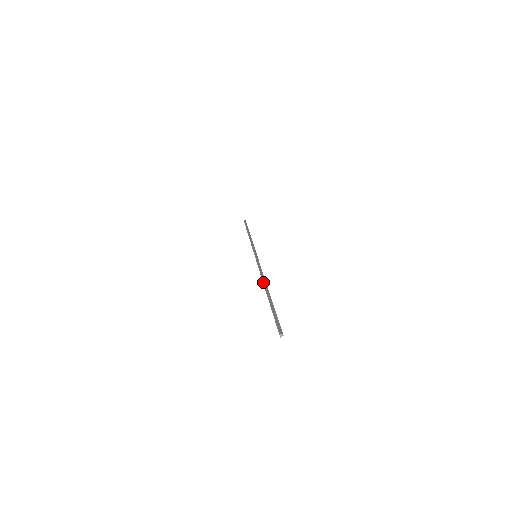
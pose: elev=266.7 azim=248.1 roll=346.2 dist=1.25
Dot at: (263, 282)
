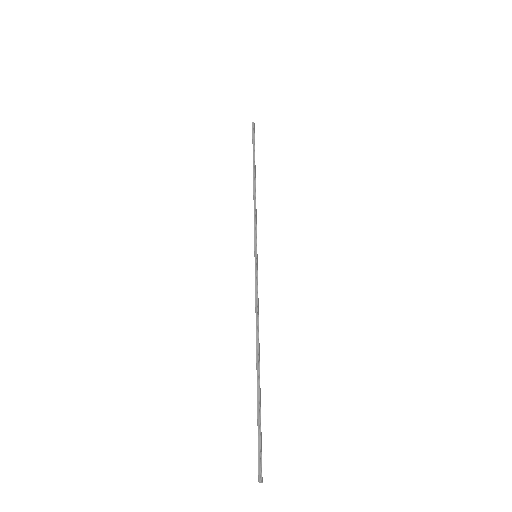
Dot at: (256, 343)
